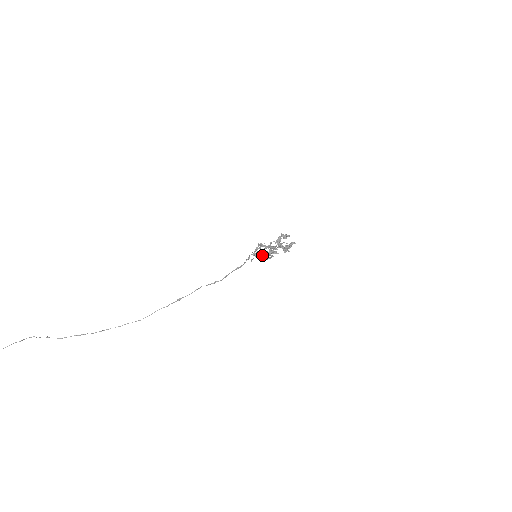
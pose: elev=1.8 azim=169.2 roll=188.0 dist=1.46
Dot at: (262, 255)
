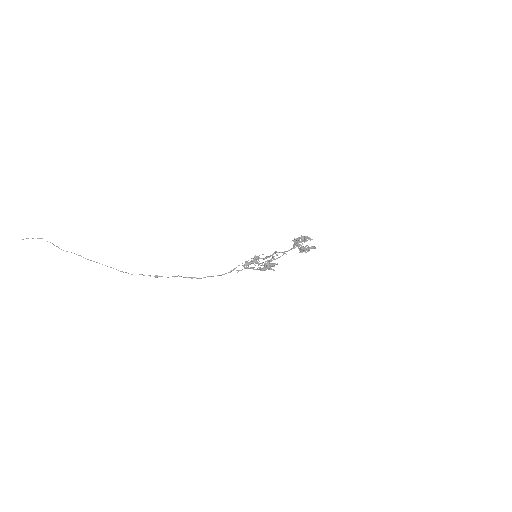
Dot at: (253, 268)
